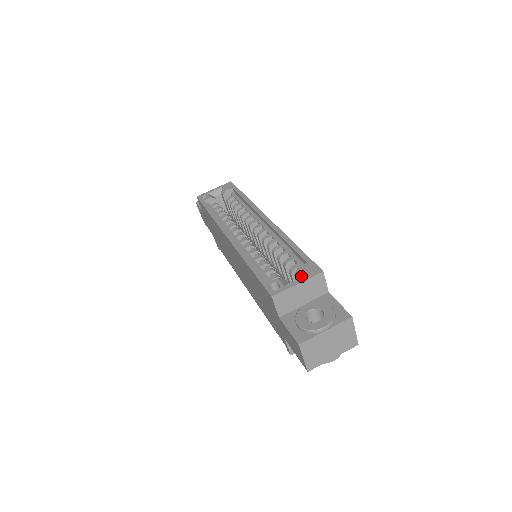
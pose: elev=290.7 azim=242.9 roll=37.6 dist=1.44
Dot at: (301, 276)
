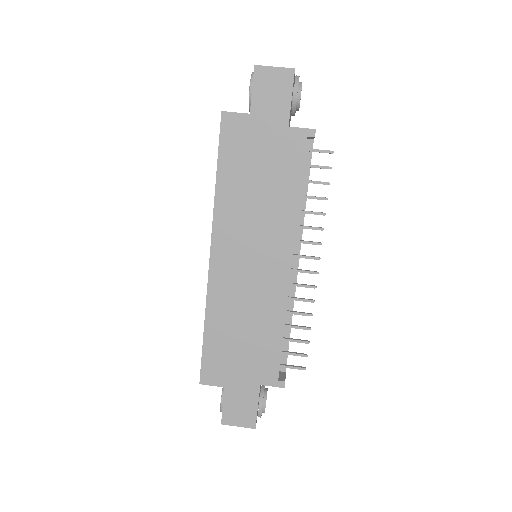
Dot at: occluded
